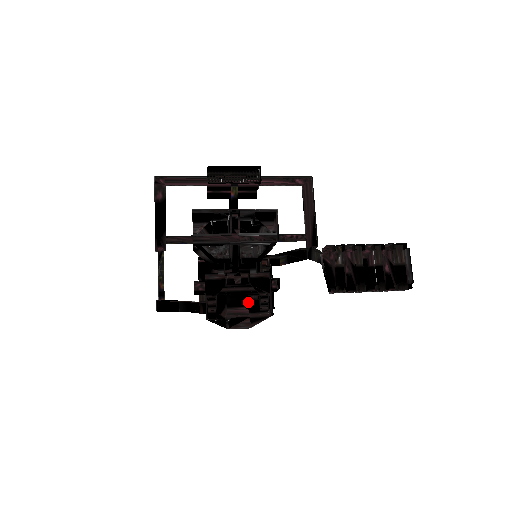
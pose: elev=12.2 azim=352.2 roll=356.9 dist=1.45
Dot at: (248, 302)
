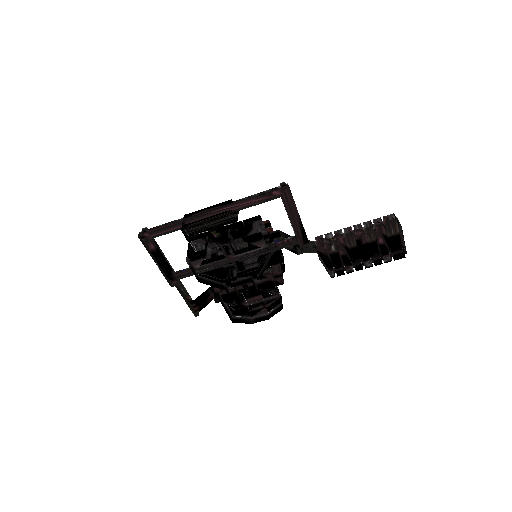
Dot at: (261, 292)
